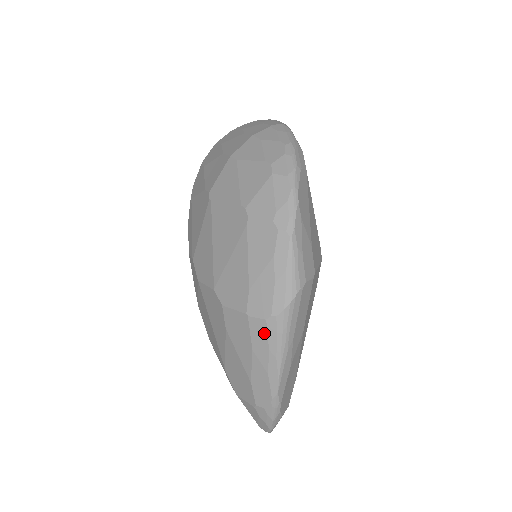
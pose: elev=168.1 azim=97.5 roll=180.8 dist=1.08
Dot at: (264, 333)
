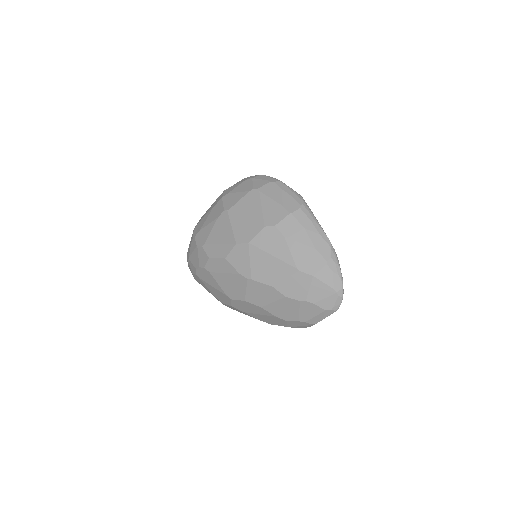
Dot at: (304, 215)
